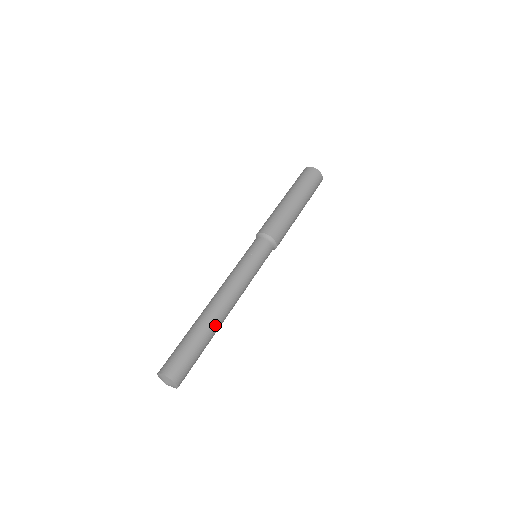
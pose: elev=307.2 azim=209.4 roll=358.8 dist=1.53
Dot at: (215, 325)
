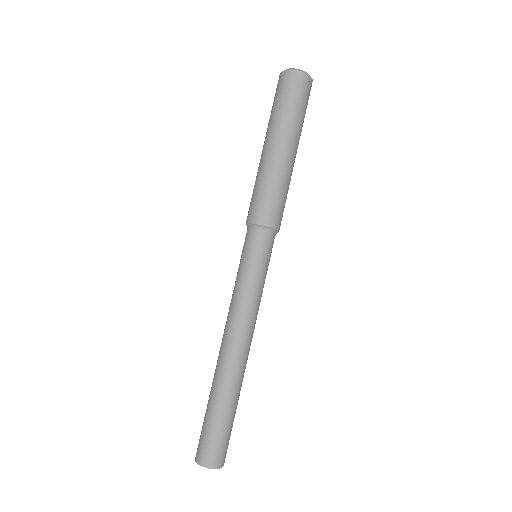
Dot at: (235, 381)
